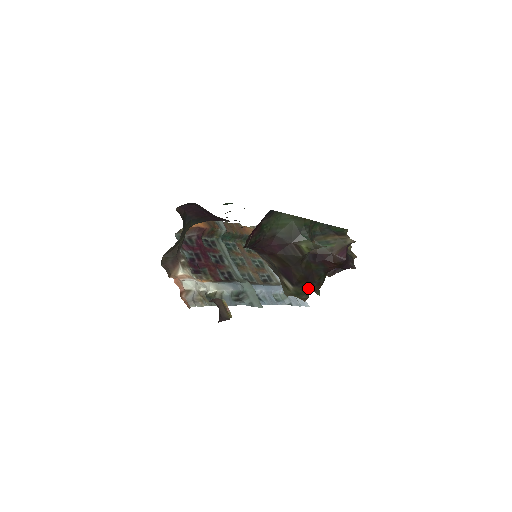
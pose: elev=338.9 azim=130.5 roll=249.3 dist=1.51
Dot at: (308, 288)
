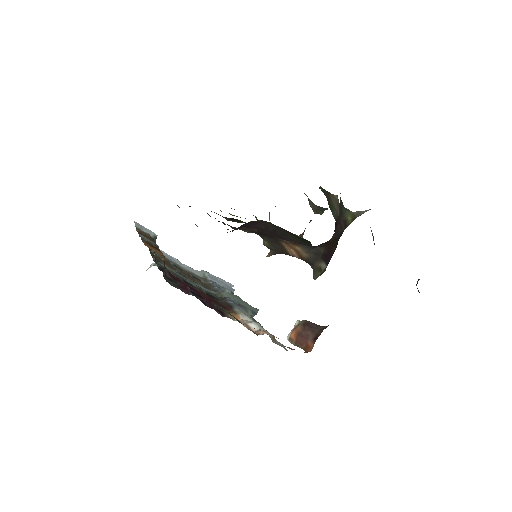
Dot at: occluded
